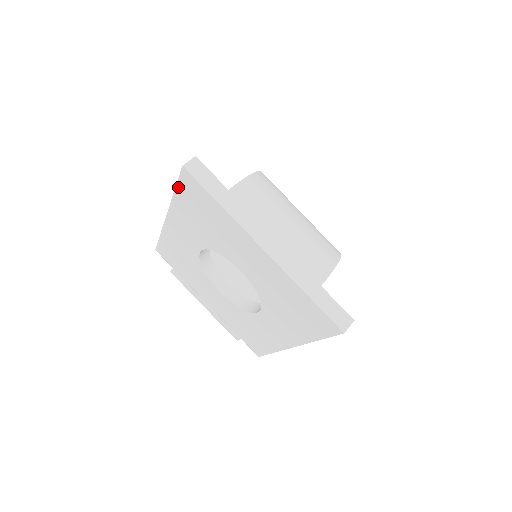
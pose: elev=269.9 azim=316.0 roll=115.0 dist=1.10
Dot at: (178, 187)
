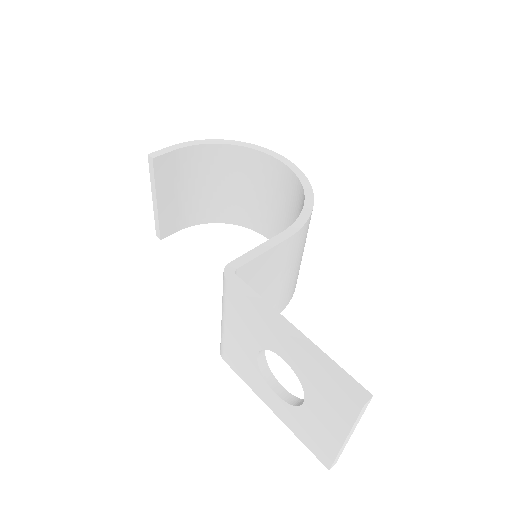
Dot at: (338, 382)
